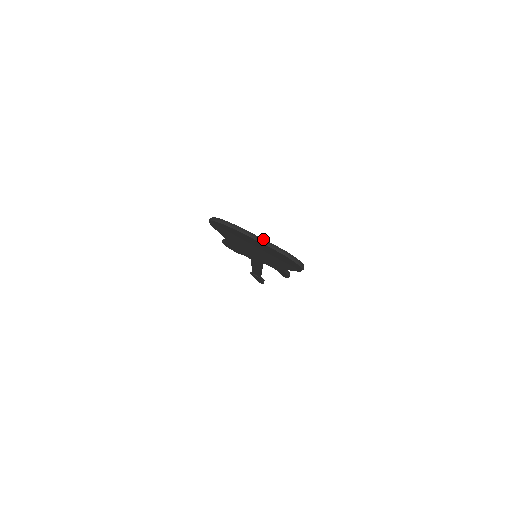
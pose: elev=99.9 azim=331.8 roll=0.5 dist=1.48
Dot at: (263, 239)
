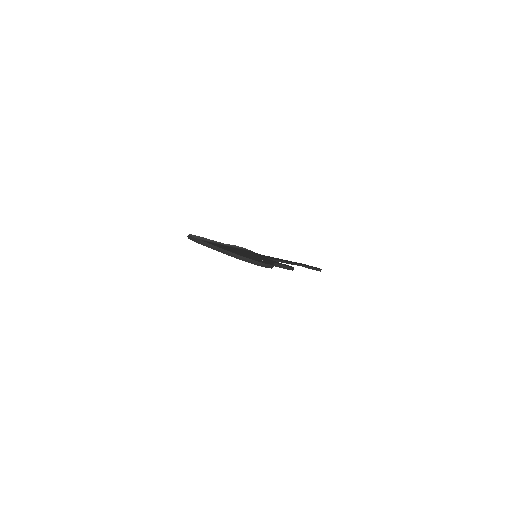
Dot at: (220, 248)
